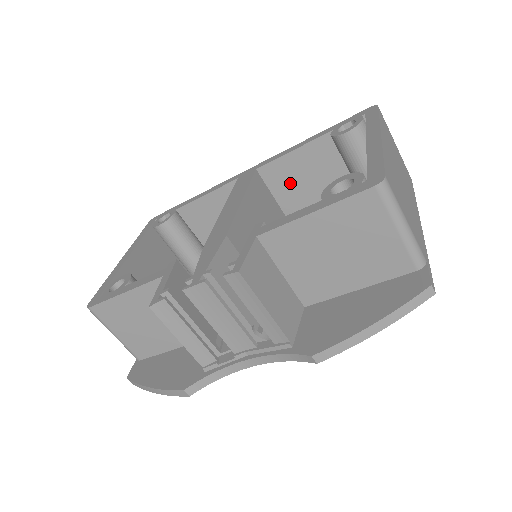
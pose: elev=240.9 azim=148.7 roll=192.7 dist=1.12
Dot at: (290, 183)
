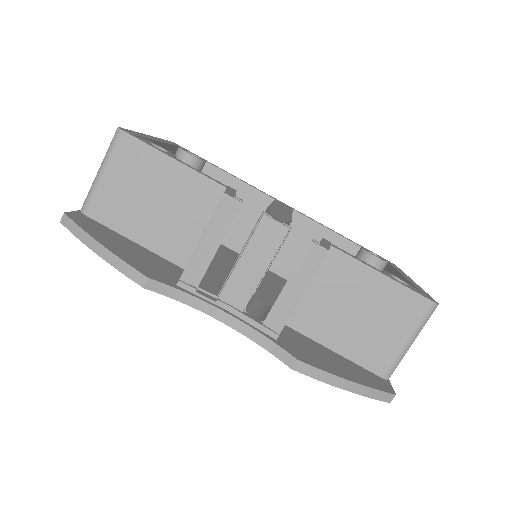
Dot at: (298, 242)
